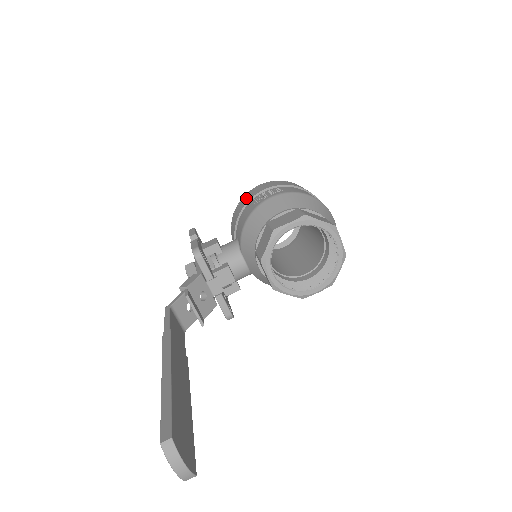
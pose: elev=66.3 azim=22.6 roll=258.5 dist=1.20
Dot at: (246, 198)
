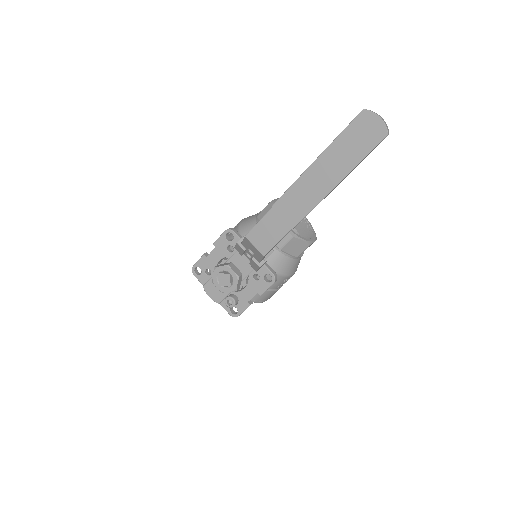
Dot at: occluded
